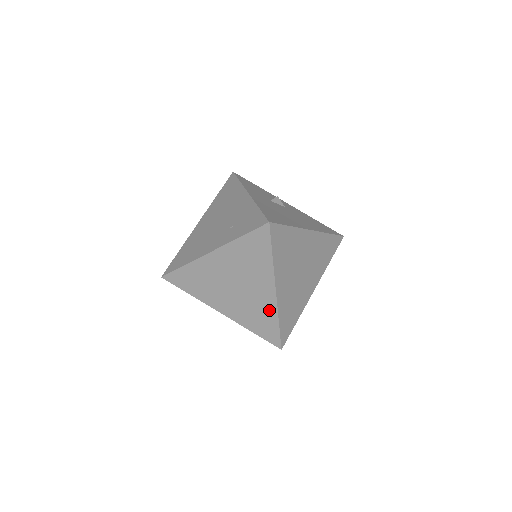
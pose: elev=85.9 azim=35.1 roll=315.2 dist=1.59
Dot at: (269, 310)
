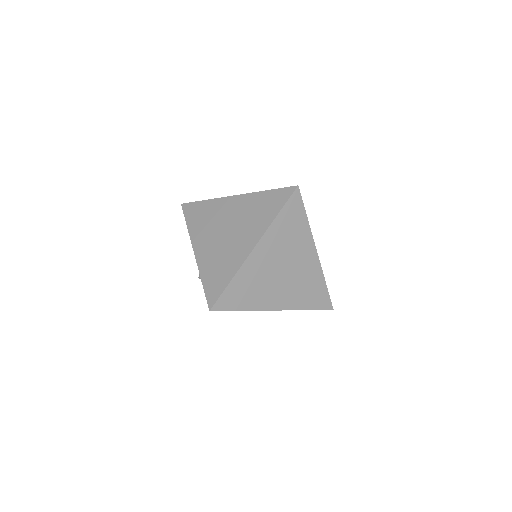
Dot at: (234, 264)
